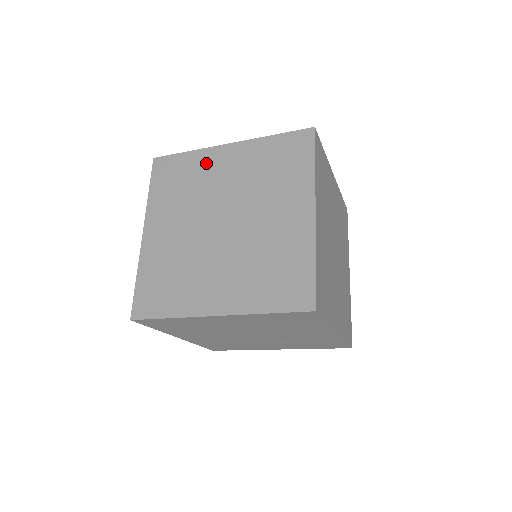
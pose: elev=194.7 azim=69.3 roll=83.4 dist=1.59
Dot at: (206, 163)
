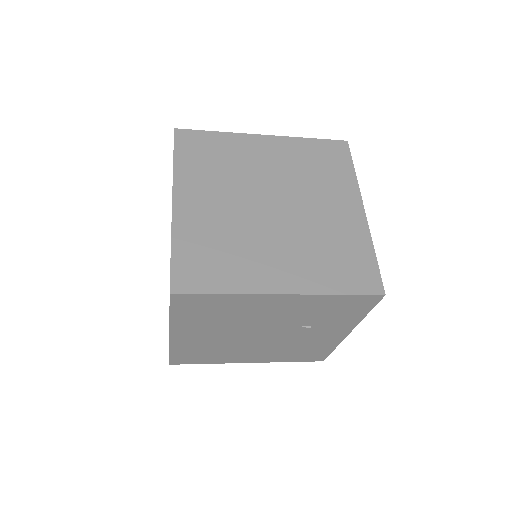
Dot at: occluded
